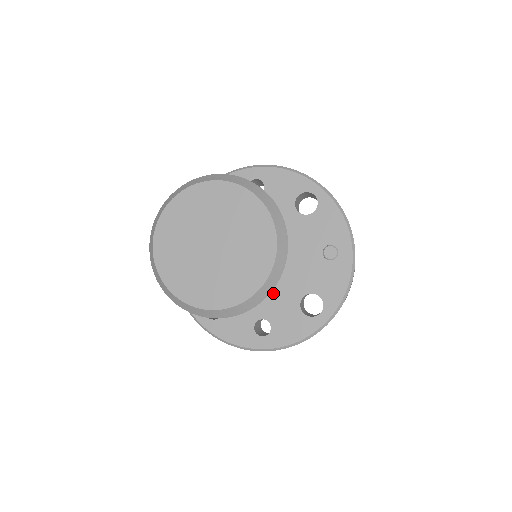
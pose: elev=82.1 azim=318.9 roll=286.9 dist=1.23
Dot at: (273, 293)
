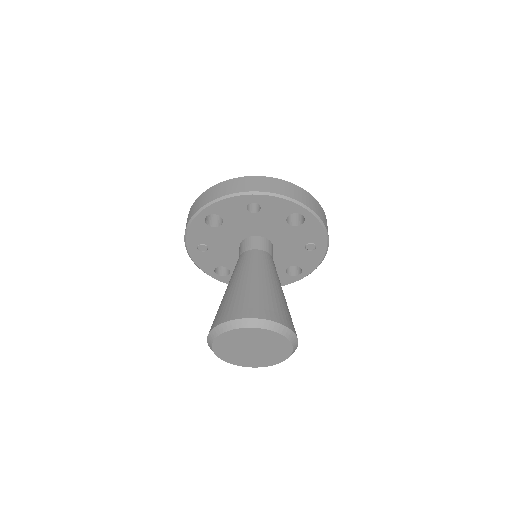
Dot at: occluded
